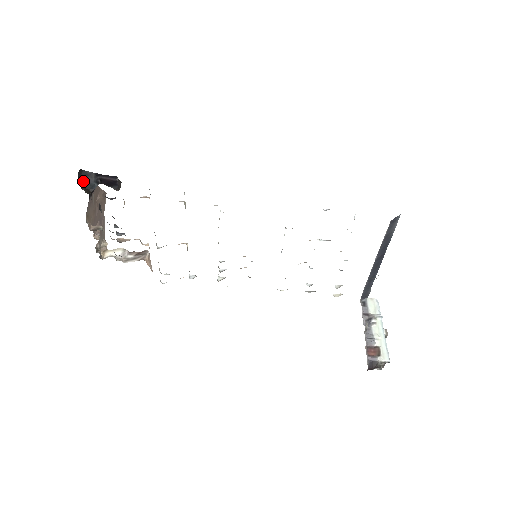
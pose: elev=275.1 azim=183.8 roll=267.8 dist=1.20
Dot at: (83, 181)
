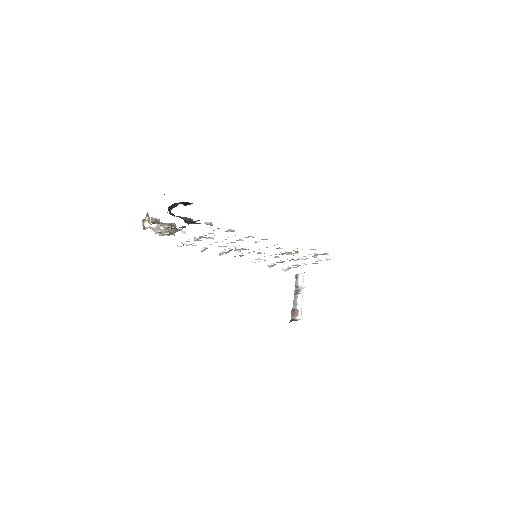
Dot at: (170, 206)
